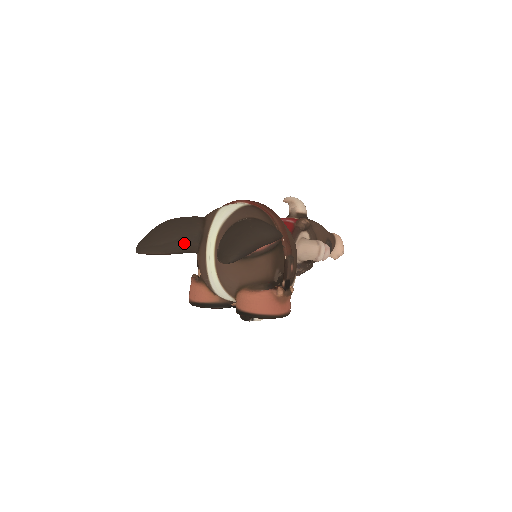
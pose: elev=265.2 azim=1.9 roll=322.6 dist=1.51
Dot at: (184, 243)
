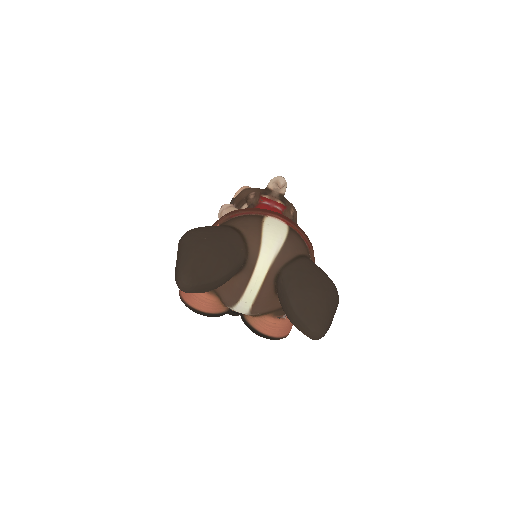
Dot at: (231, 277)
